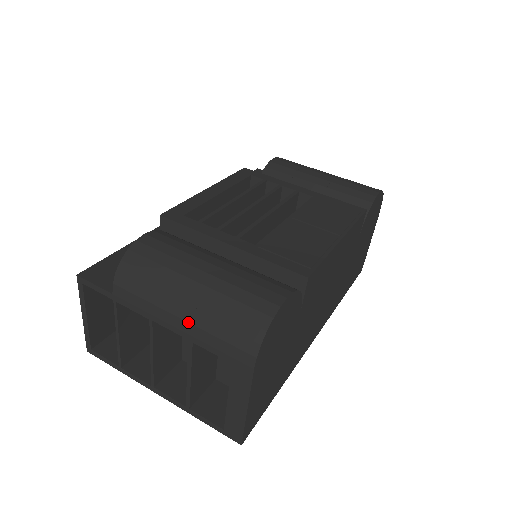
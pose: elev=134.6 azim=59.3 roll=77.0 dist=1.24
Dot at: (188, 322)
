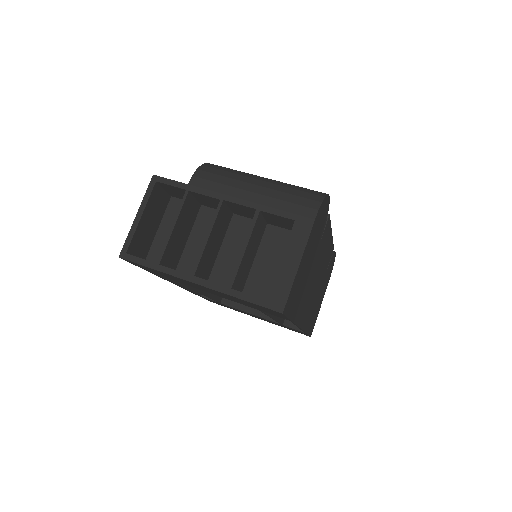
Dot at: (260, 194)
